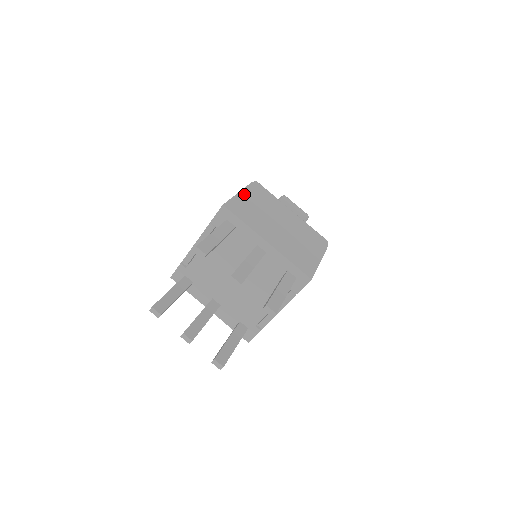
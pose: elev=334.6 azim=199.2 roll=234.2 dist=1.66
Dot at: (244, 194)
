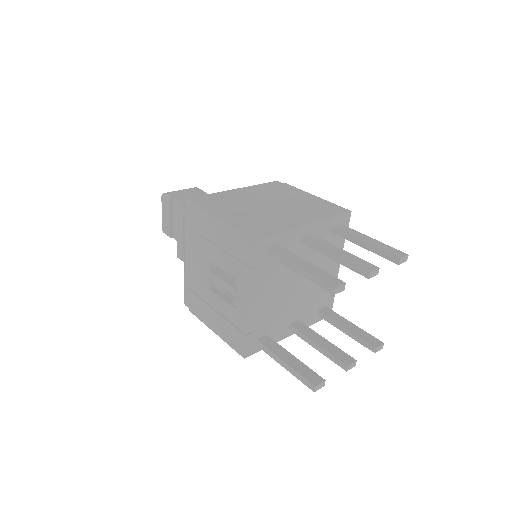
Dot at: (222, 216)
